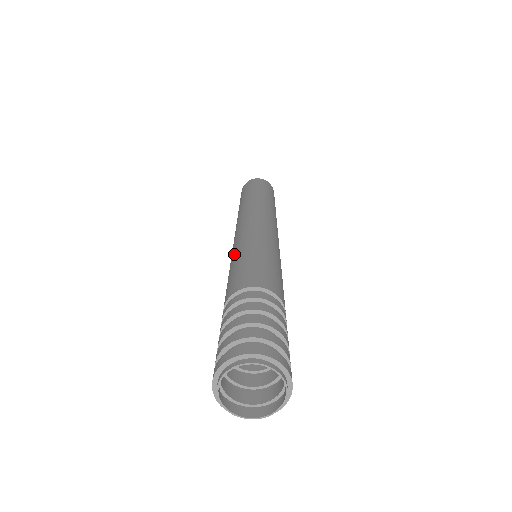
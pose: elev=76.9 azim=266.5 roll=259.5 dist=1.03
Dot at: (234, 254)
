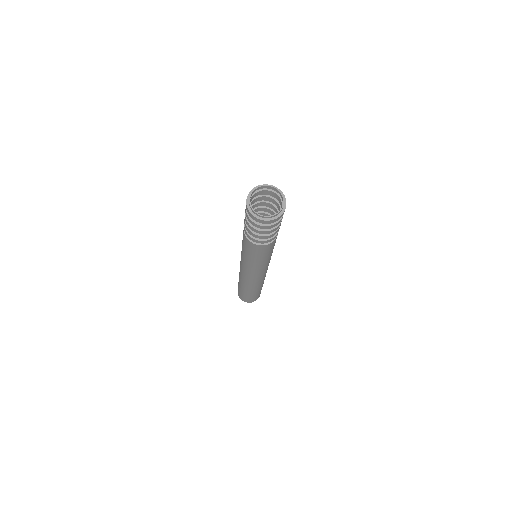
Dot at: (241, 252)
